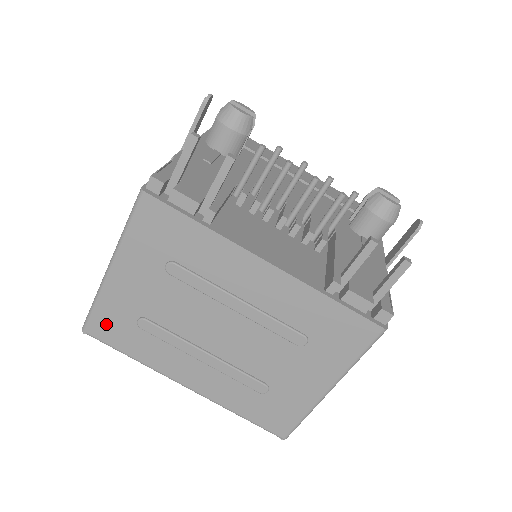
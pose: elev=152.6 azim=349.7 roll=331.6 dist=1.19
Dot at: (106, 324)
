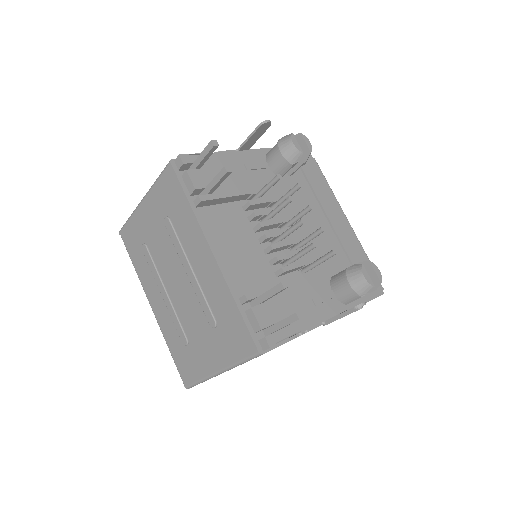
Dot at: (130, 235)
